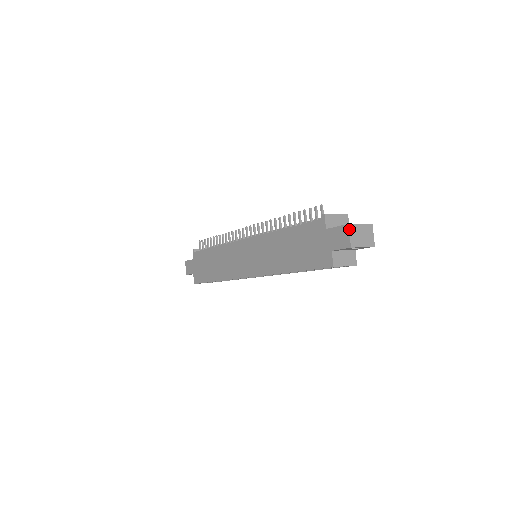
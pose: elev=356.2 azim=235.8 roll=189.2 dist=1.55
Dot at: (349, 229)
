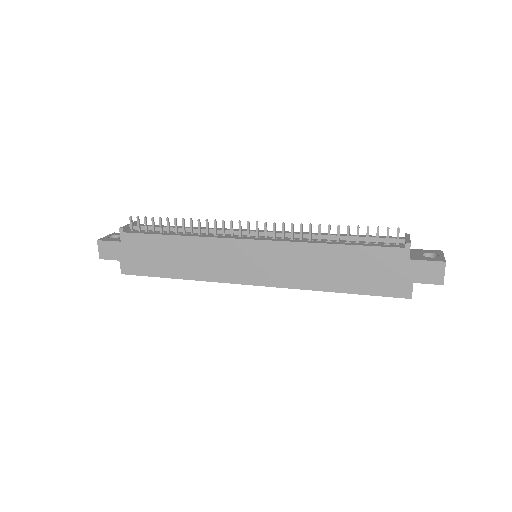
Dot at: occluded
